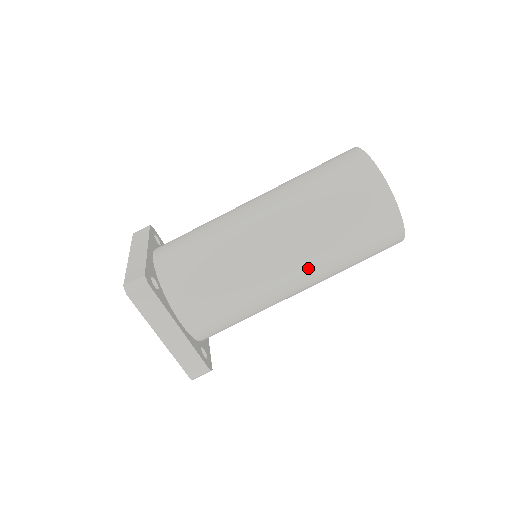
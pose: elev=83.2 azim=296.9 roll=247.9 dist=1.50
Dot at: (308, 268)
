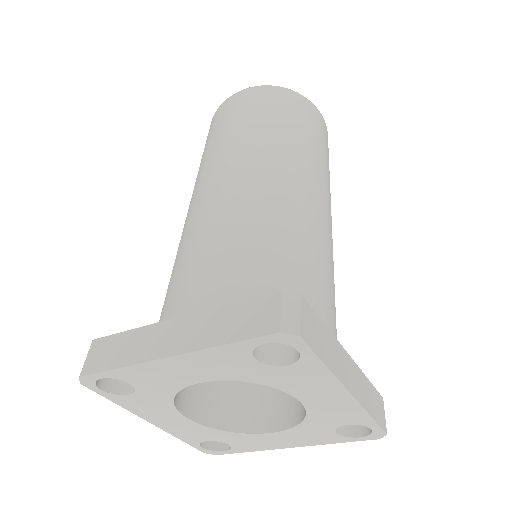
Dot at: (329, 201)
